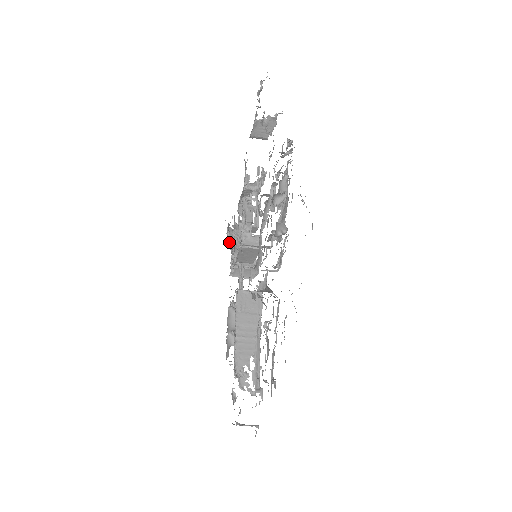
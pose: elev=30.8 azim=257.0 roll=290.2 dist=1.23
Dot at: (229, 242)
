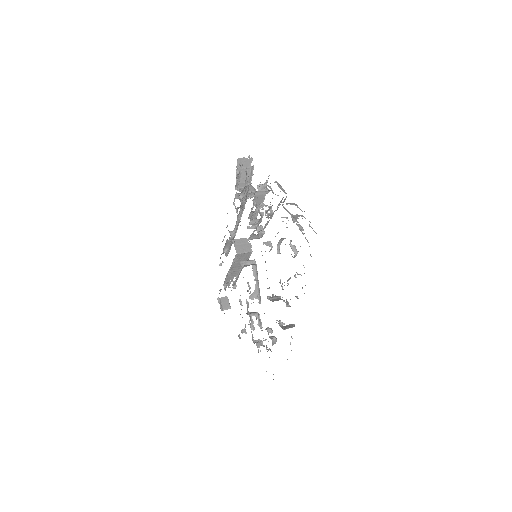
Dot at: (237, 181)
